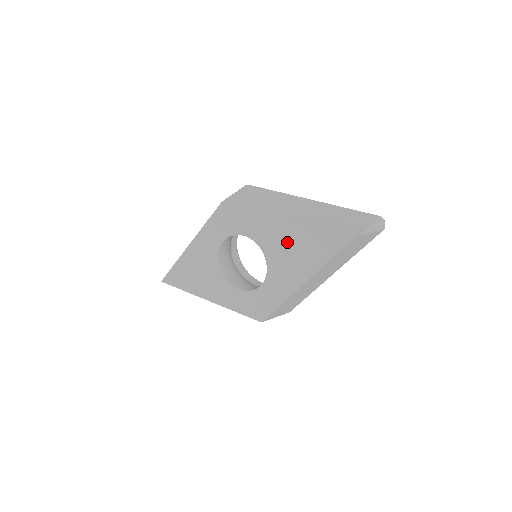
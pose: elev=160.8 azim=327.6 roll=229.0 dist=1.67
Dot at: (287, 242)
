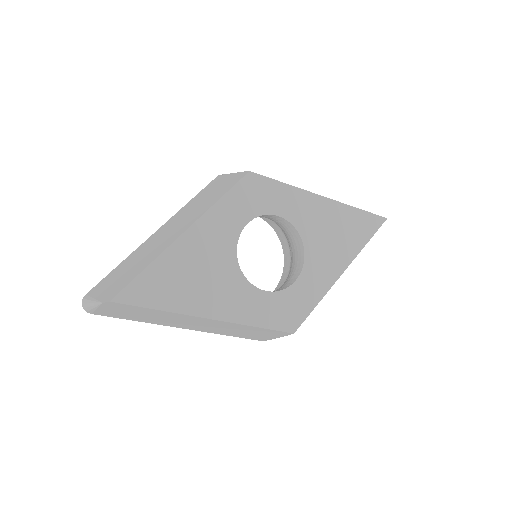
Dot at: (328, 223)
